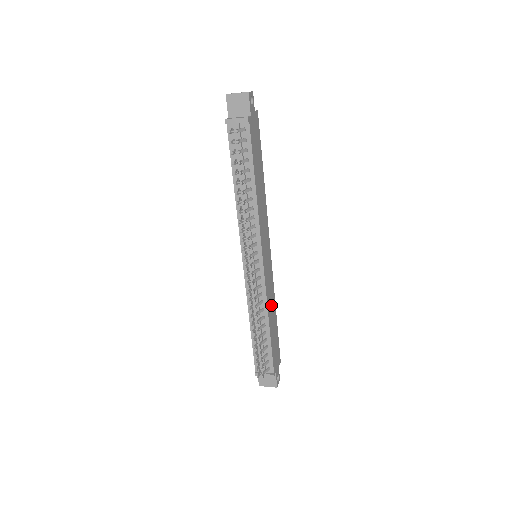
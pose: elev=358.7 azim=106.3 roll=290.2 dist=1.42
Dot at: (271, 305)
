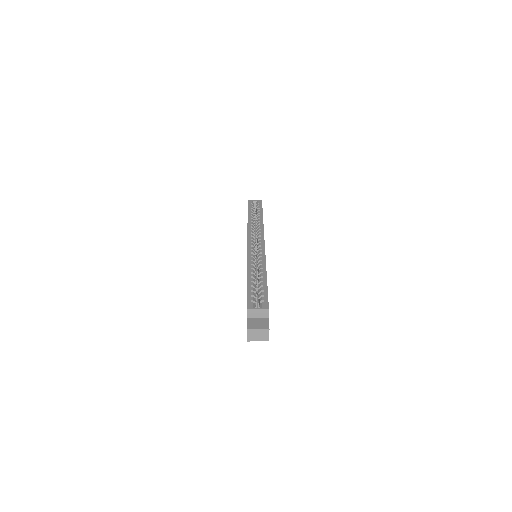
Dot at: occluded
